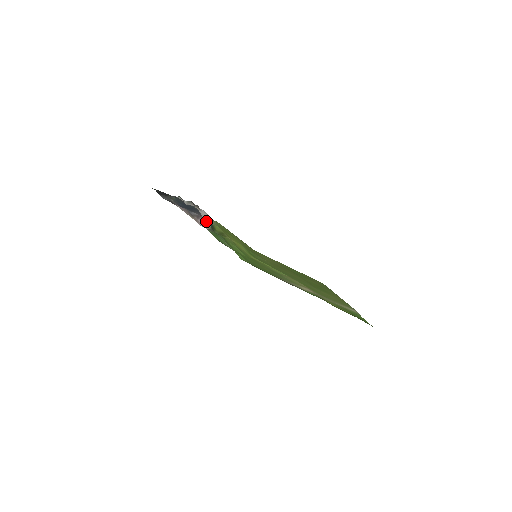
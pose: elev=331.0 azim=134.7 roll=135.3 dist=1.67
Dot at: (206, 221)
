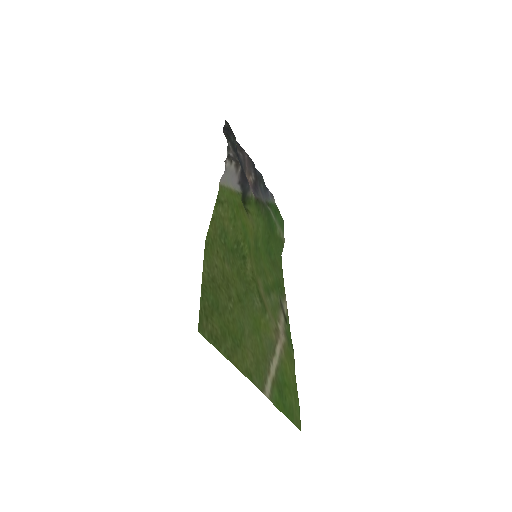
Dot at: (235, 185)
